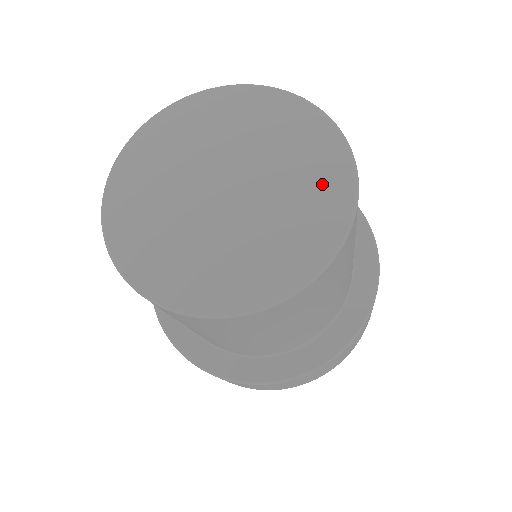
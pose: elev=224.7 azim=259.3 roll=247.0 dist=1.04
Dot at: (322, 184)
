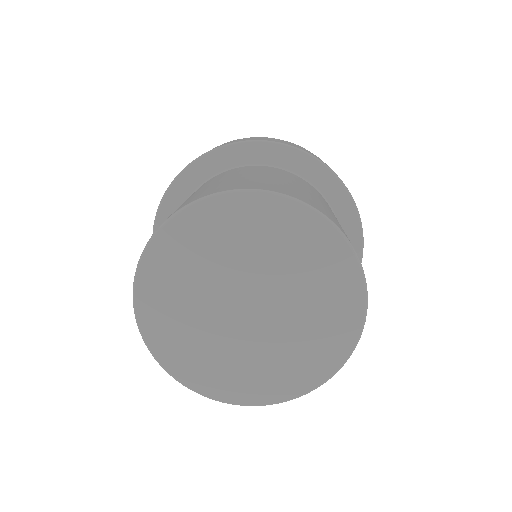
Dot at: (336, 316)
